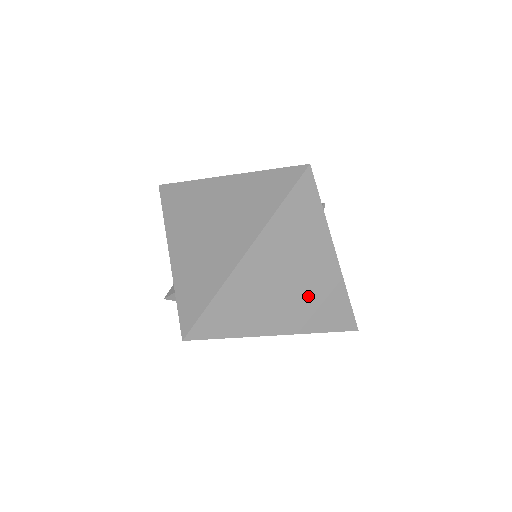
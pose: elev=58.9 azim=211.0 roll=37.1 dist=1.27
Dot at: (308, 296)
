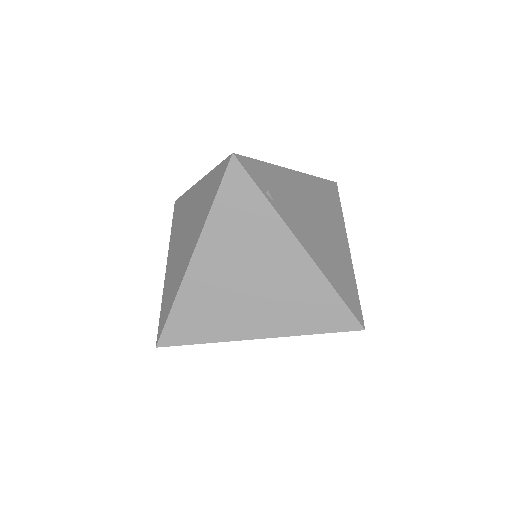
Dot at: (280, 294)
